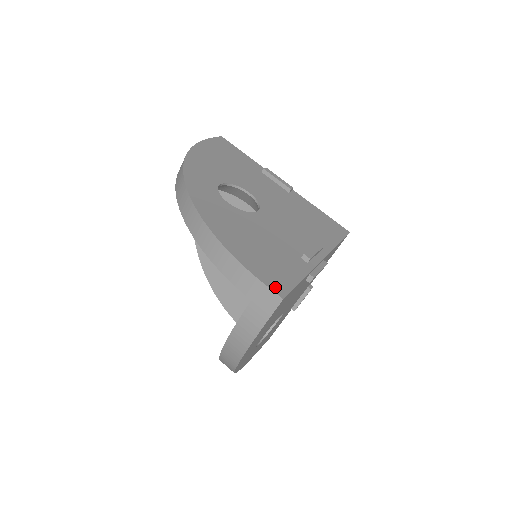
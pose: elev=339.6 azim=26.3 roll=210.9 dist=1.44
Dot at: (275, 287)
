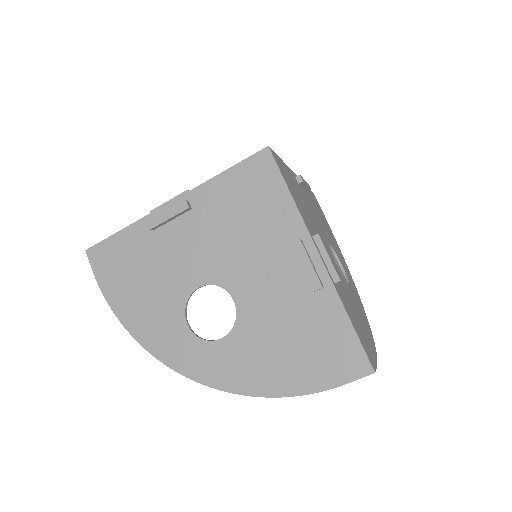
Dot at: (357, 371)
